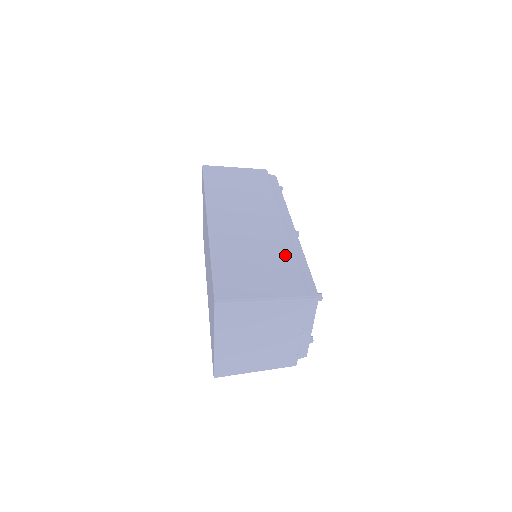
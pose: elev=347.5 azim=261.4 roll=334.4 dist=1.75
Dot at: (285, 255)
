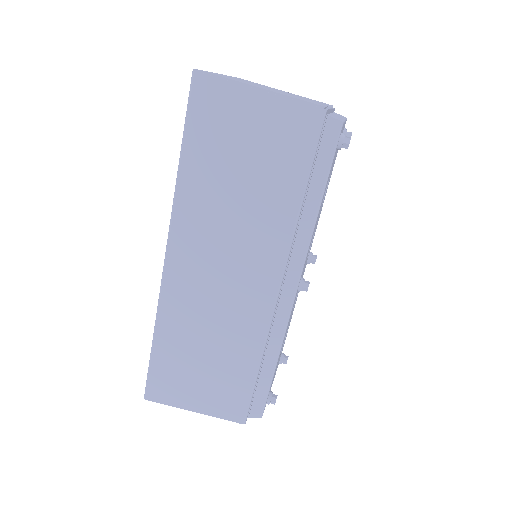
Dot at: (246, 360)
